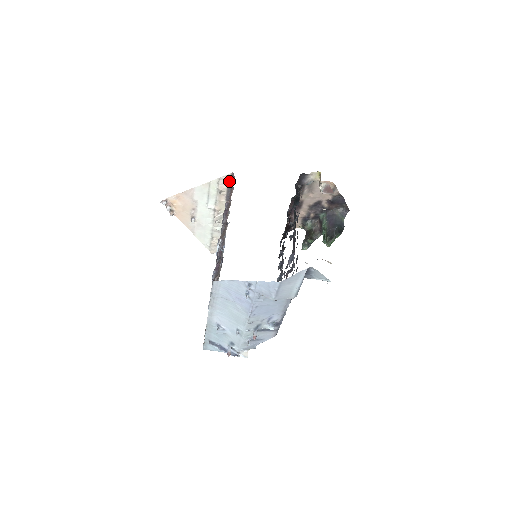
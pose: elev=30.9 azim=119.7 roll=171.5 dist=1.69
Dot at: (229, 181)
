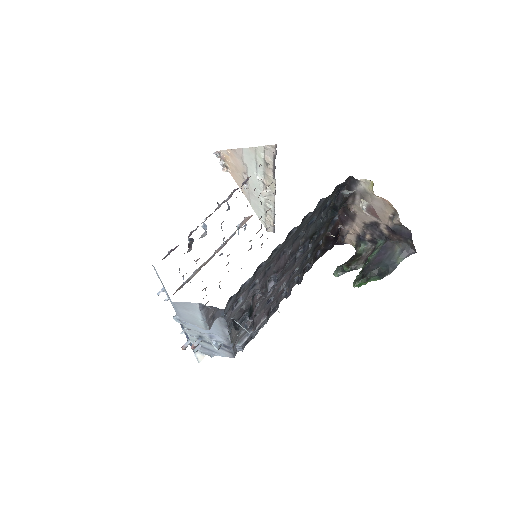
Dot at: (274, 154)
